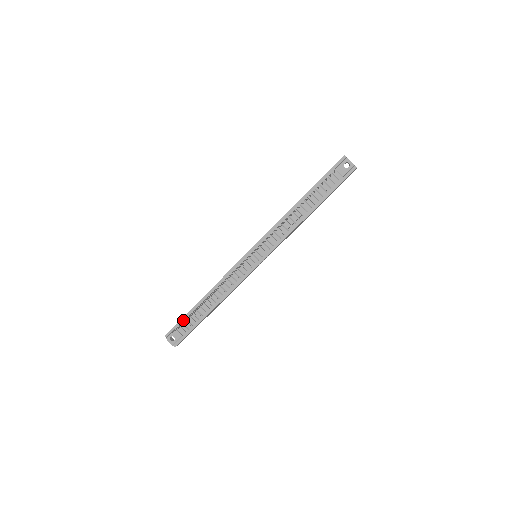
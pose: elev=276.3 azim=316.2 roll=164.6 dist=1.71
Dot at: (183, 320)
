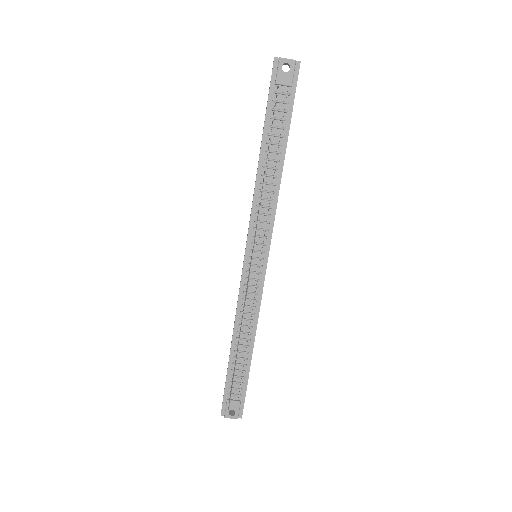
Dot at: (228, 385)
